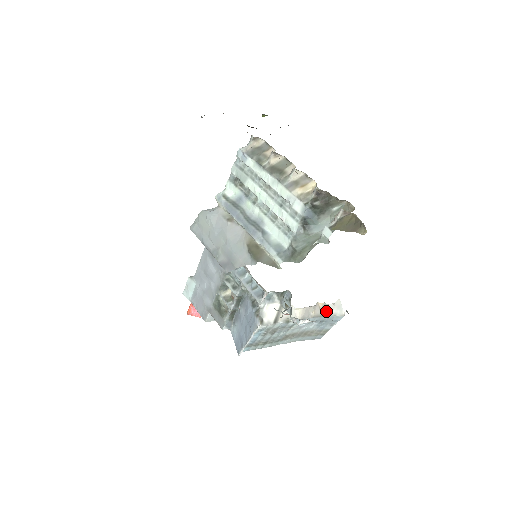
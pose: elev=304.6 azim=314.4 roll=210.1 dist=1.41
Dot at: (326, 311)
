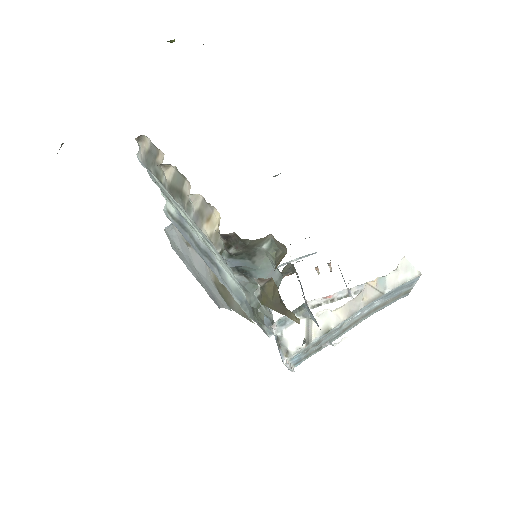
Dot at: (386, 285)
